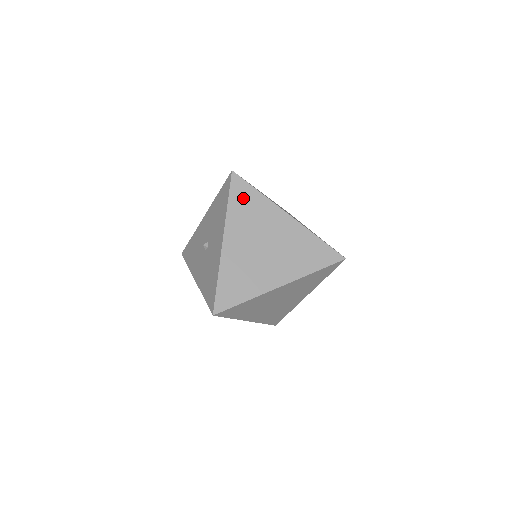
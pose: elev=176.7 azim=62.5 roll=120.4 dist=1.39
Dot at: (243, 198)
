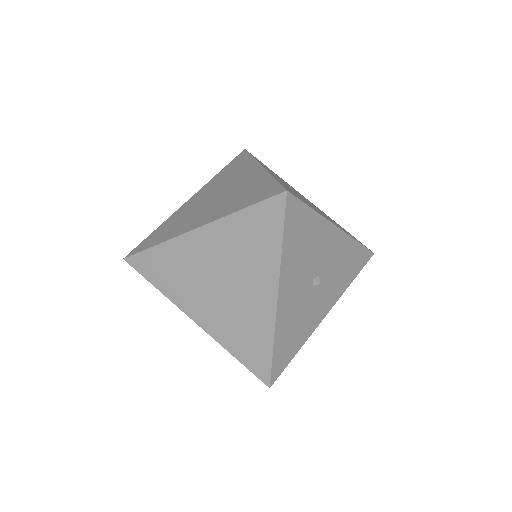
Dot at: (234, 165)
